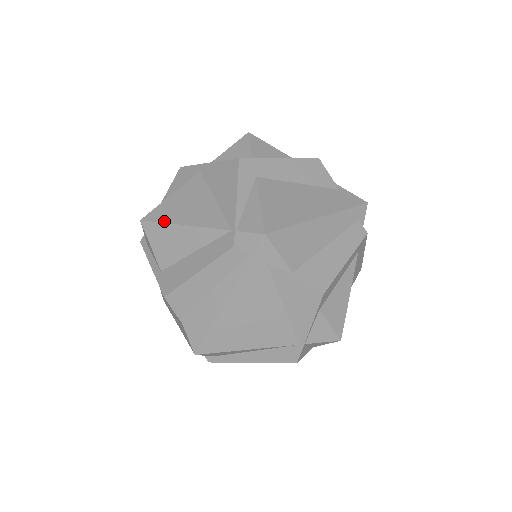
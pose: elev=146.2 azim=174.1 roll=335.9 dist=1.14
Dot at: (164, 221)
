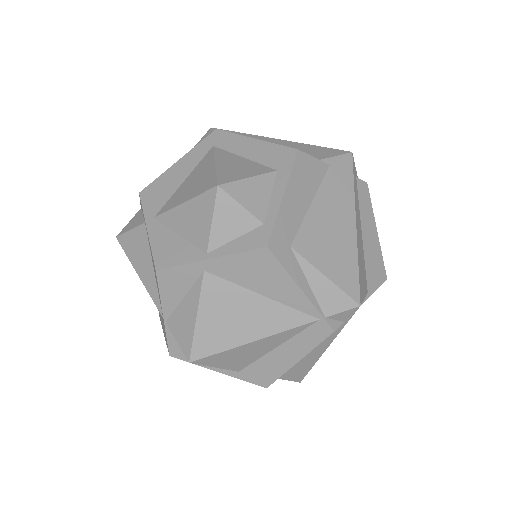
Dot at: (224, 349)
